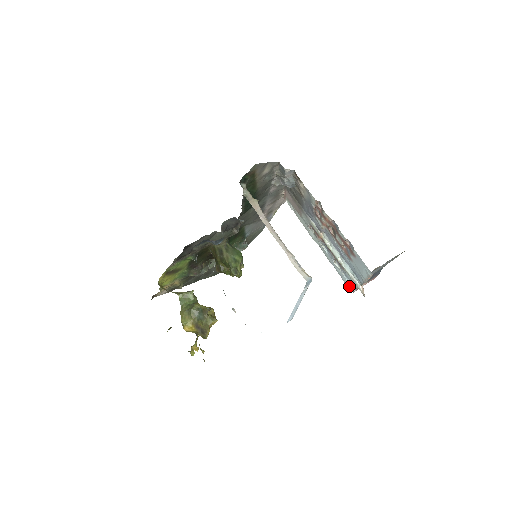
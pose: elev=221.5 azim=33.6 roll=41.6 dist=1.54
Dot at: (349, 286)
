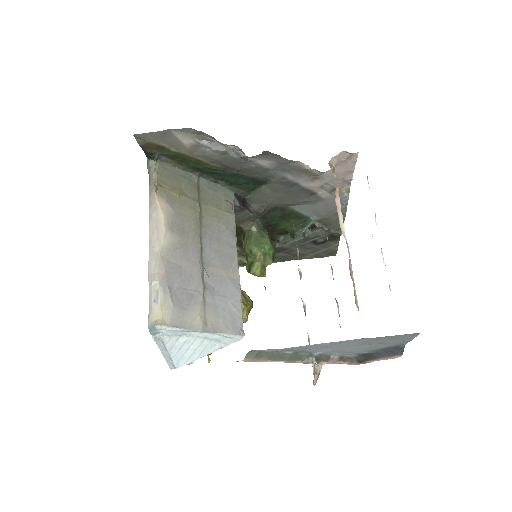
Dot at: occluded
